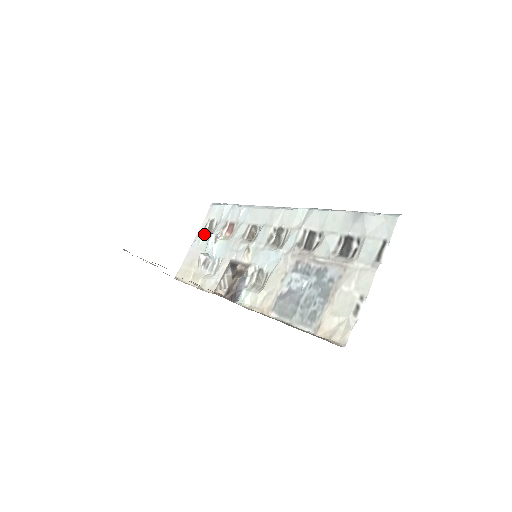
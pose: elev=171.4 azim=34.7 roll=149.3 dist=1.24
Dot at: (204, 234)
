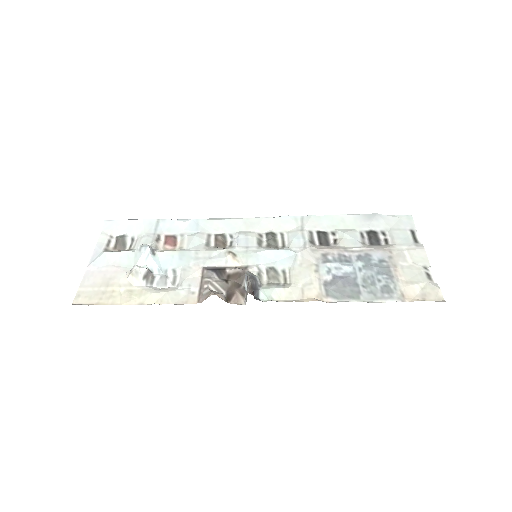
Dot at: (112, 250)
